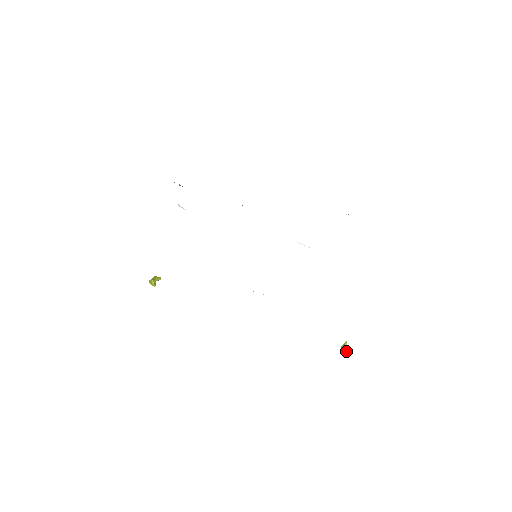
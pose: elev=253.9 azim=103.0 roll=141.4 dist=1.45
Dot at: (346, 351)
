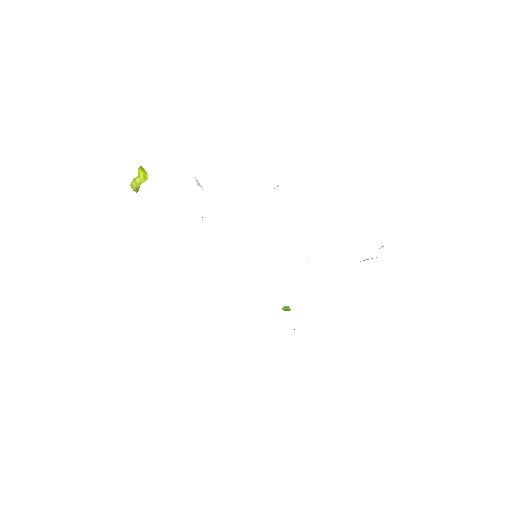
Dot at: occluded
